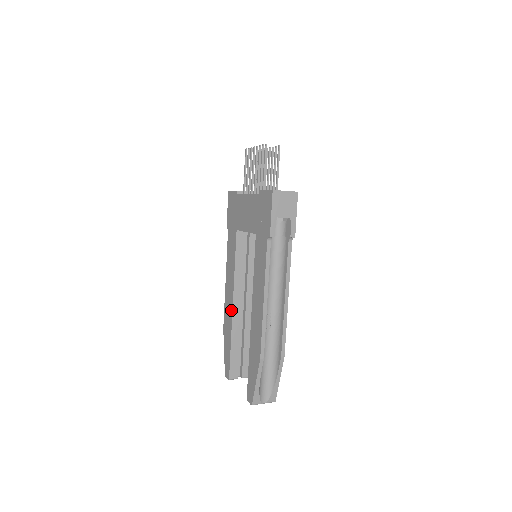
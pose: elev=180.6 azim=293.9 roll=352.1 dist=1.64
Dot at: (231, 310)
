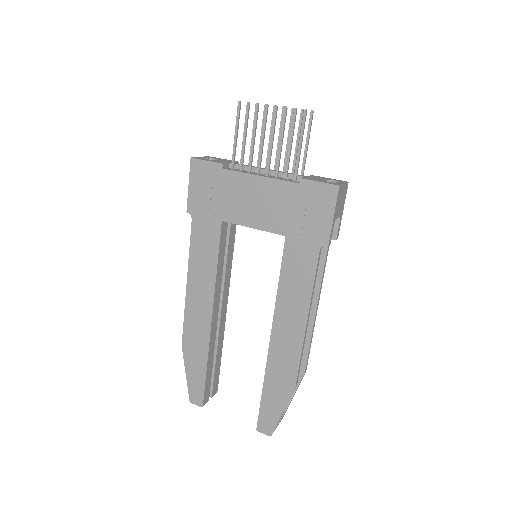
Dot at: (207, 325)
